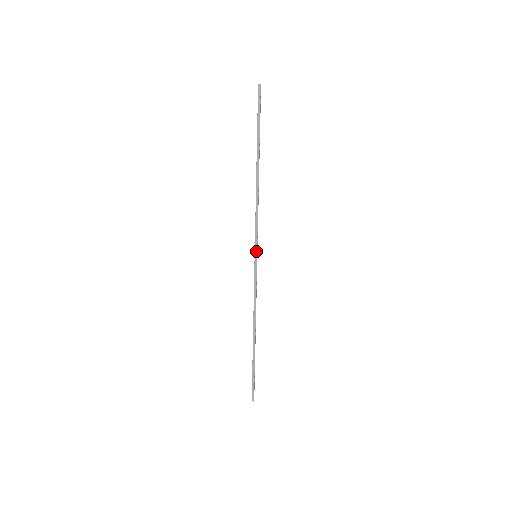
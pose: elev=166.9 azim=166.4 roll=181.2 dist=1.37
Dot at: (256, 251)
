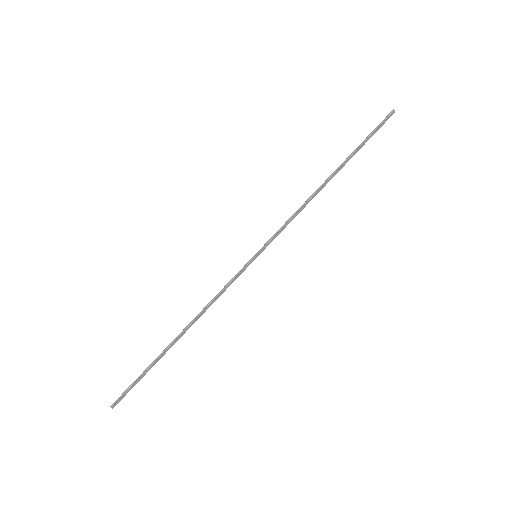
Dot at: (261, 252)
